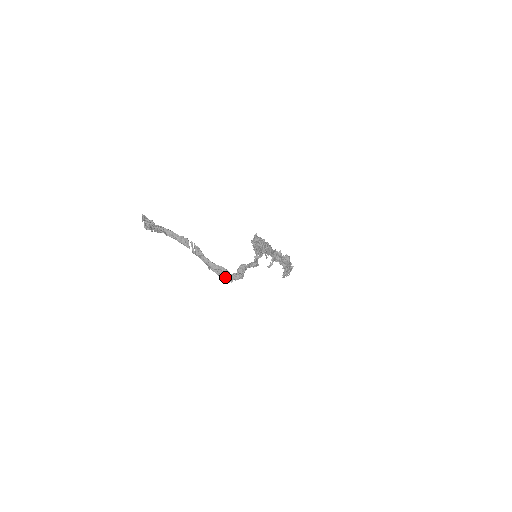
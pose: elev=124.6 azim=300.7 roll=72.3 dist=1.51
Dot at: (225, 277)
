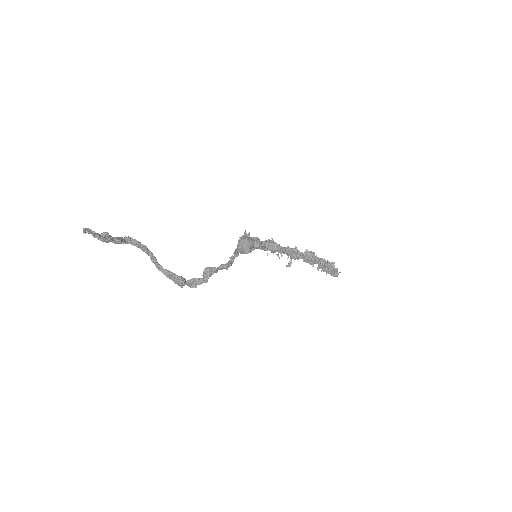
Dot at: (178, 283)
